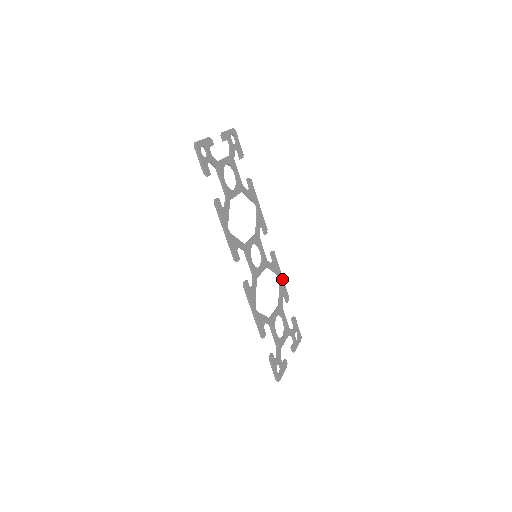
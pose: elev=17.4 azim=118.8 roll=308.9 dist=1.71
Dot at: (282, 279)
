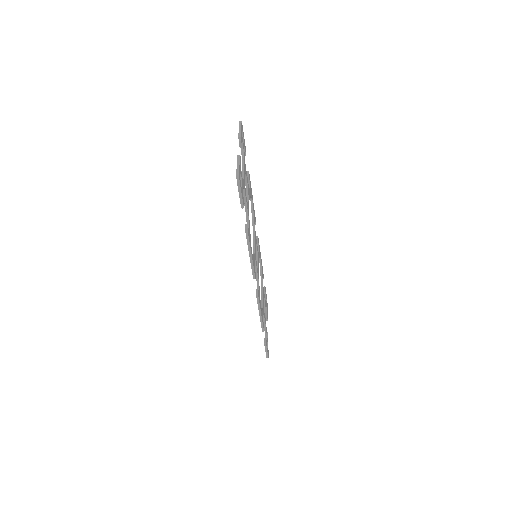
Dot at: (261, 259)
